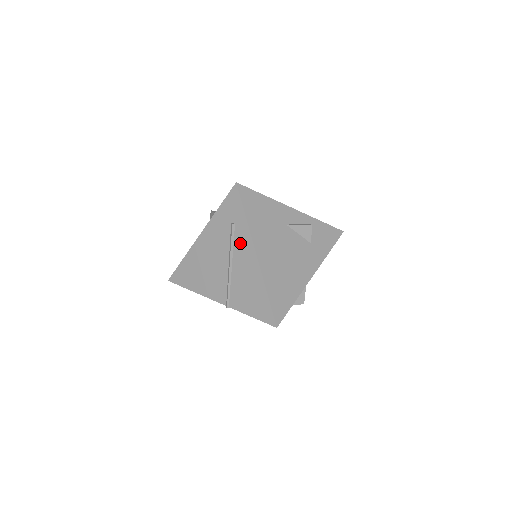
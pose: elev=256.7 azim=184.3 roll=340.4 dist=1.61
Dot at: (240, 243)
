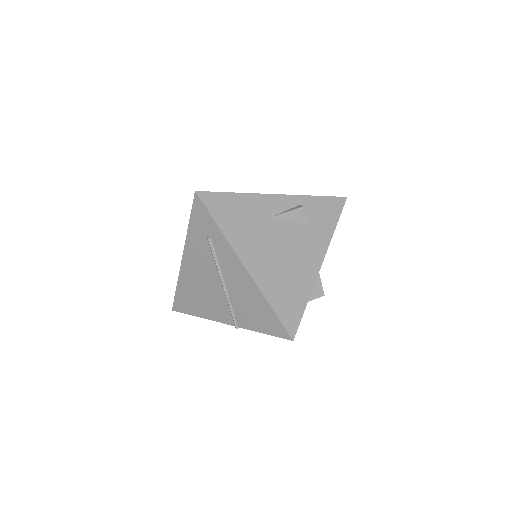
Dot at: (223, 257)
